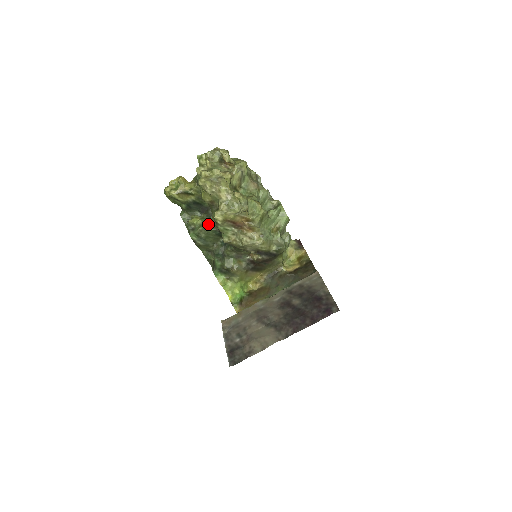
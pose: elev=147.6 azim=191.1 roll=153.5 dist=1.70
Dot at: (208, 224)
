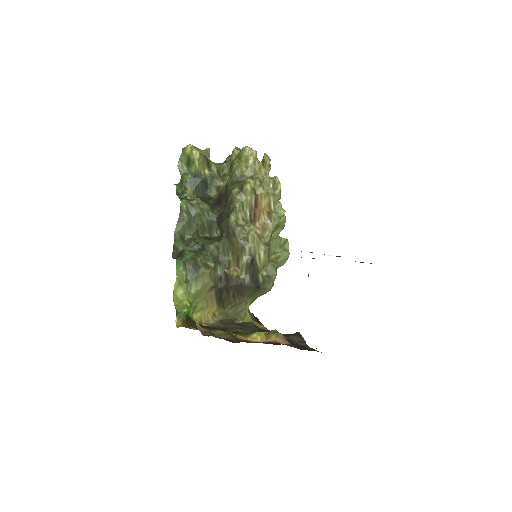
Dot at: occluded
